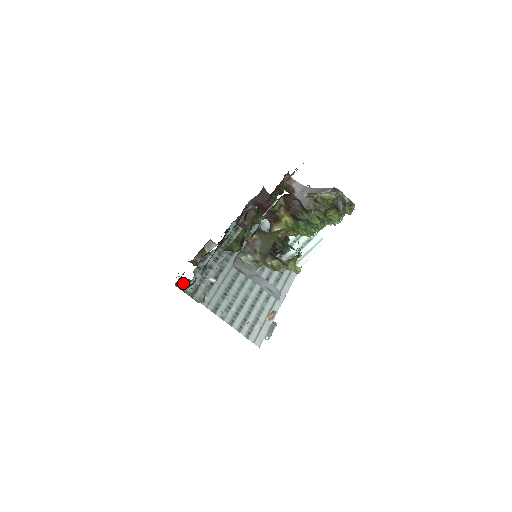
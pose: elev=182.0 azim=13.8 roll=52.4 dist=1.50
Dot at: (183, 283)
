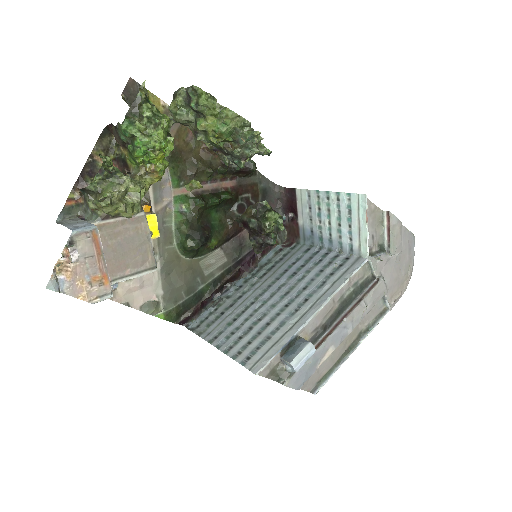
Dot at: occluded
